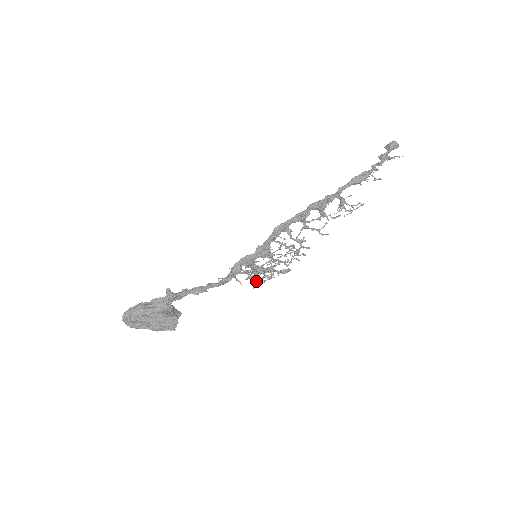
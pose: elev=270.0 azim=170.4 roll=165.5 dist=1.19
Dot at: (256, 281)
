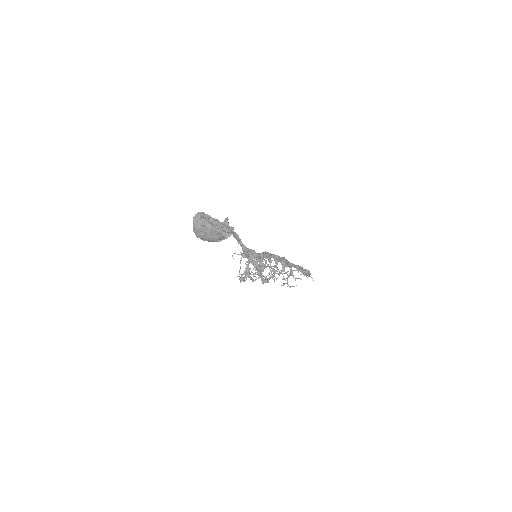
Dot at: (257, 266)
